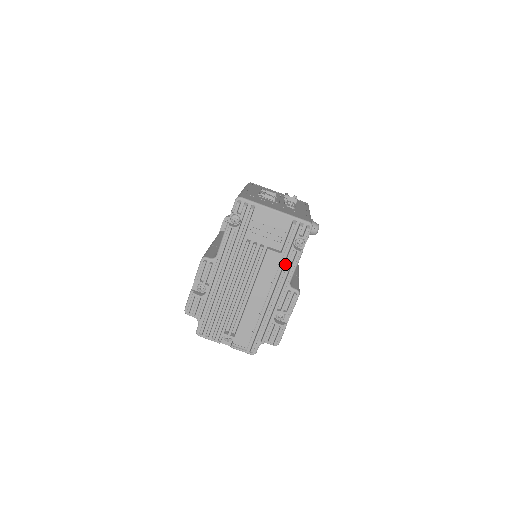
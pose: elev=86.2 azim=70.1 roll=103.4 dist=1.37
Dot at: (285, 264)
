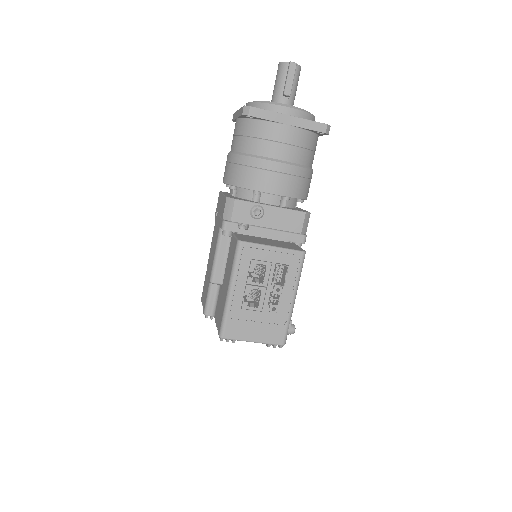
Dot at: occluded
